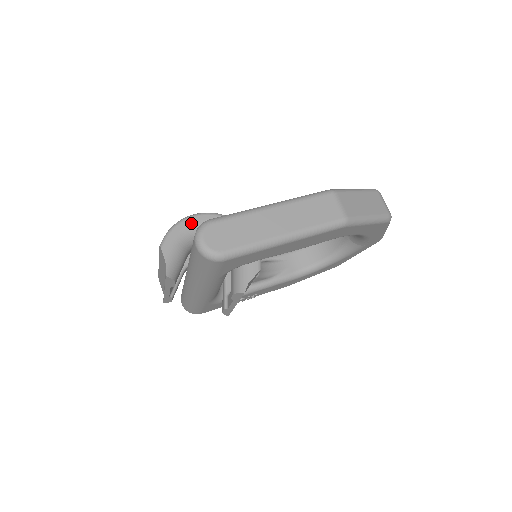
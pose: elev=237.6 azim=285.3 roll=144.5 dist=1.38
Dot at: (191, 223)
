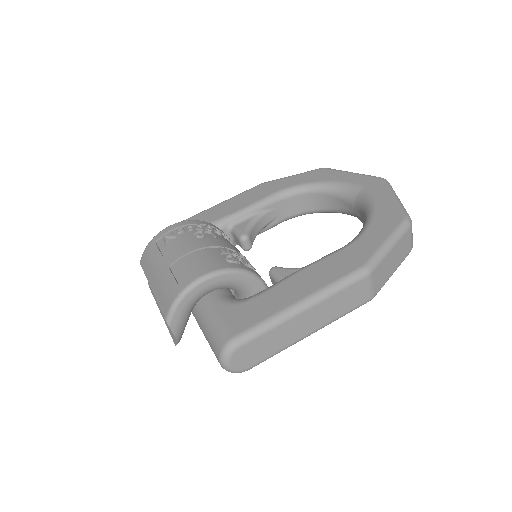
Dot at: (200, 291)
